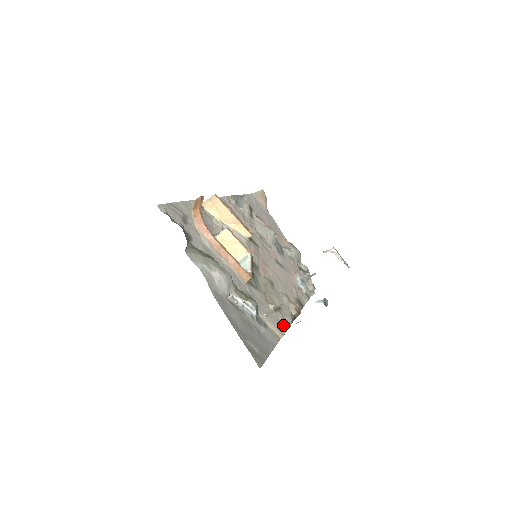
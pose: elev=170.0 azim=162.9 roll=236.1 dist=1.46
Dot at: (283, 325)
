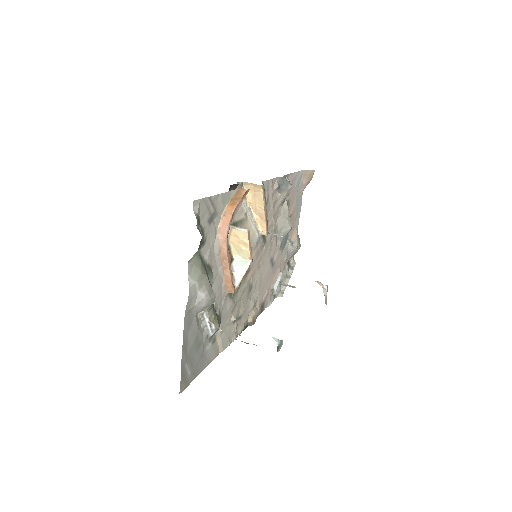
Dot at: (231, 338)
